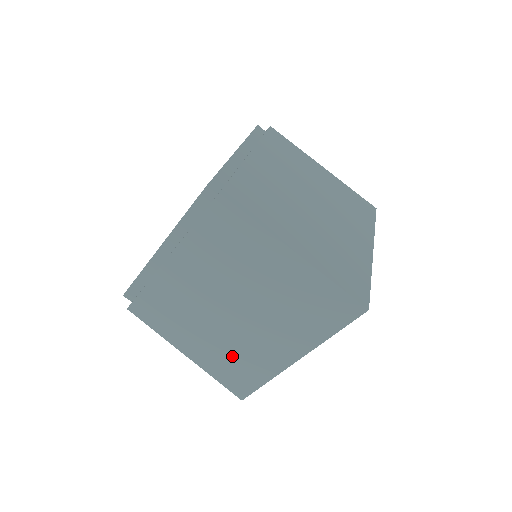
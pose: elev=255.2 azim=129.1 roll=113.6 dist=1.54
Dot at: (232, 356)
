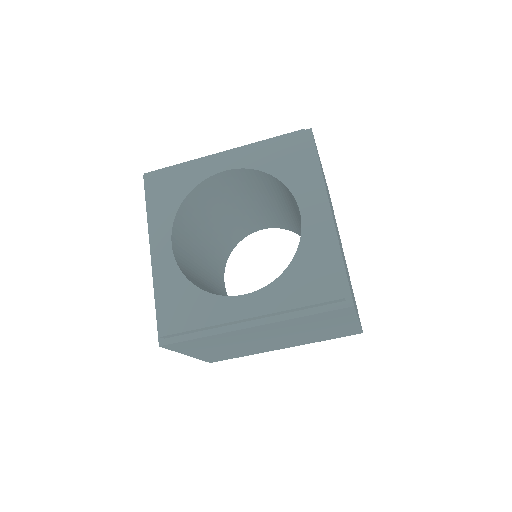
Dot at: occluded
